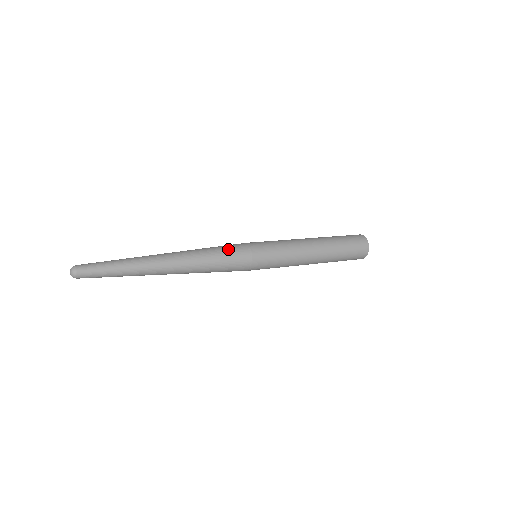
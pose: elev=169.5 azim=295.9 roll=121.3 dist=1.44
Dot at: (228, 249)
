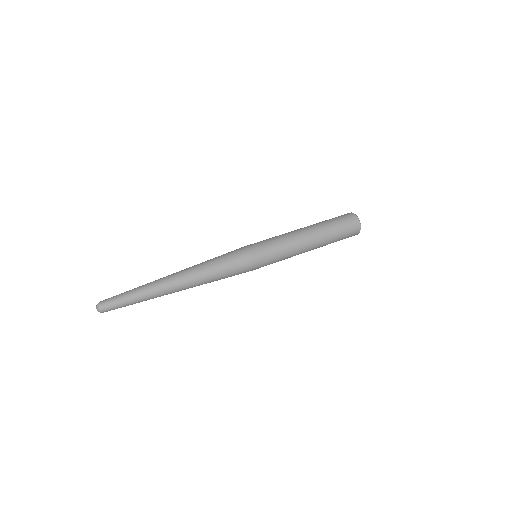
Dot at: (233, 270)
